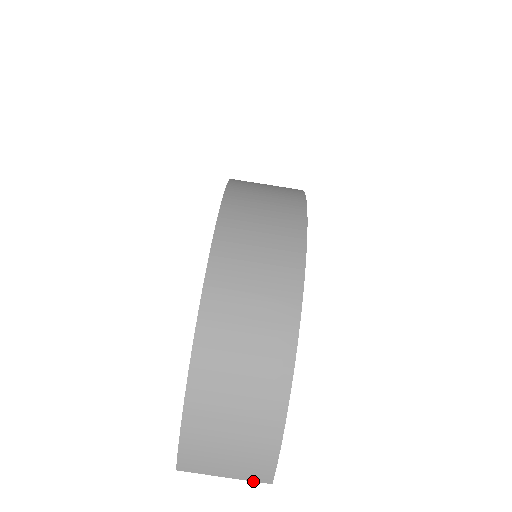
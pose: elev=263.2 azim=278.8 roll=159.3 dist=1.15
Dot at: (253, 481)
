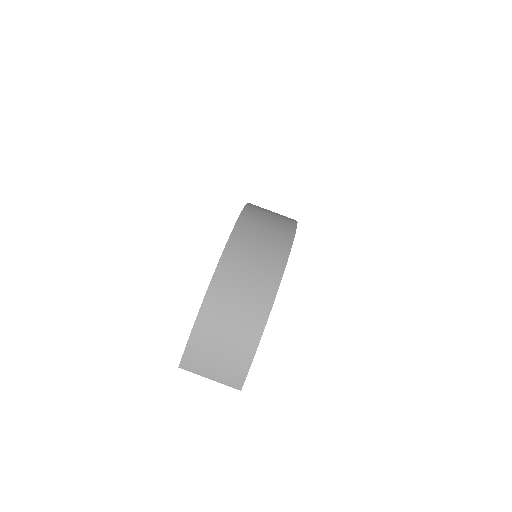
Dot at: occluded
